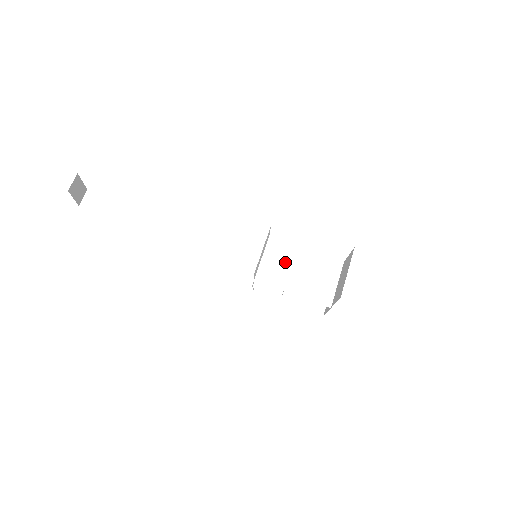
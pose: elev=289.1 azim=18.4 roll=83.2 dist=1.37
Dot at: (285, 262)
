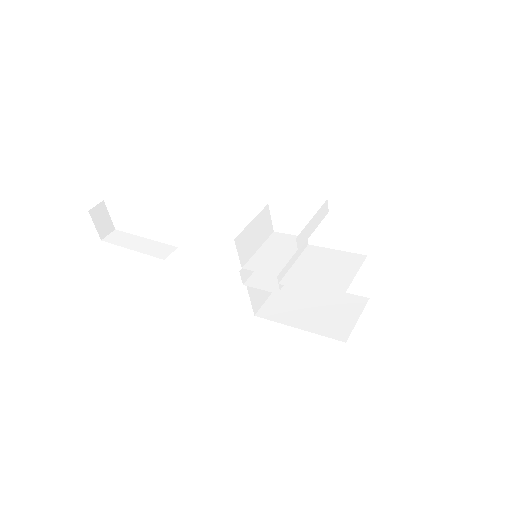
Dot at: (286, 252)
